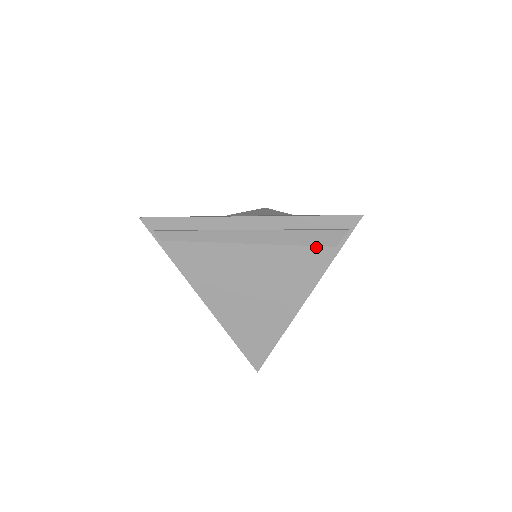
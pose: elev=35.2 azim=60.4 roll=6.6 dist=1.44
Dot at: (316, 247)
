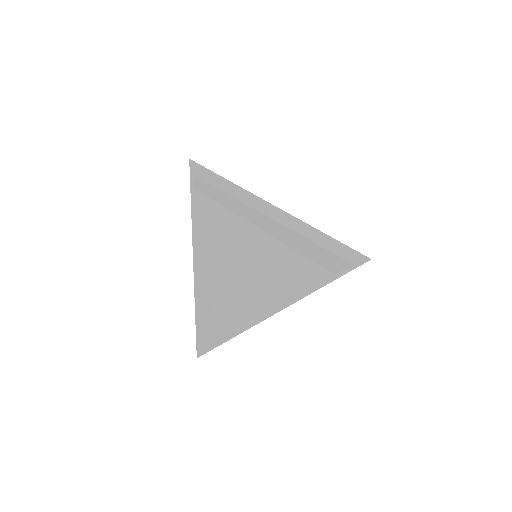
Dot at: (318, 266)
